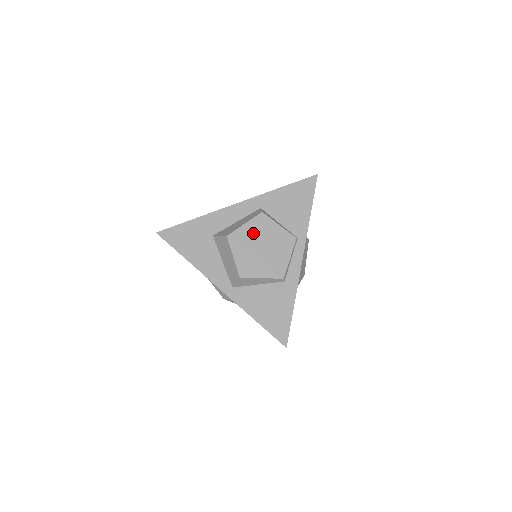
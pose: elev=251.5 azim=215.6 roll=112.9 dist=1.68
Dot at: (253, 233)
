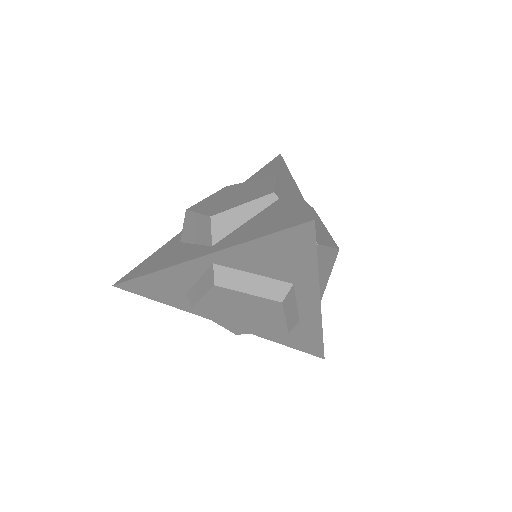
Dot at: (219, 196)
